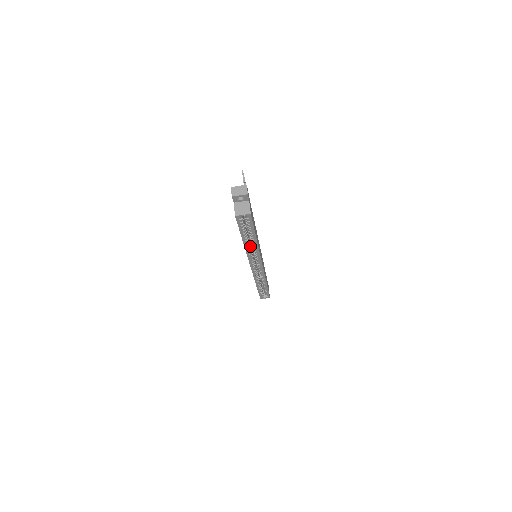
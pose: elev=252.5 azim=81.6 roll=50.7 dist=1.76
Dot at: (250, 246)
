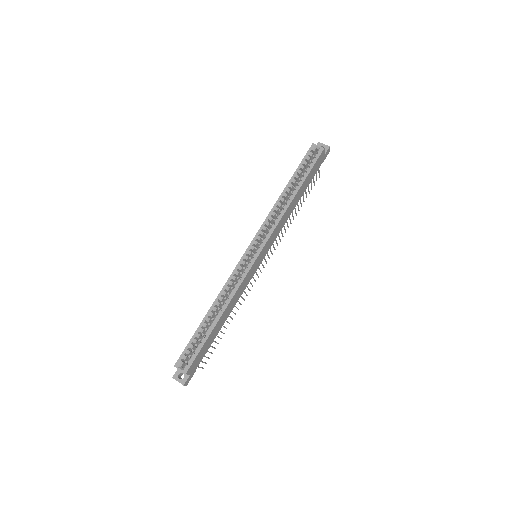
Dot at: (279, 209)
